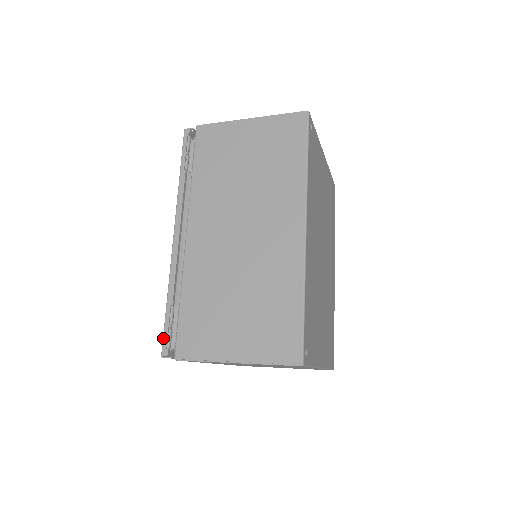
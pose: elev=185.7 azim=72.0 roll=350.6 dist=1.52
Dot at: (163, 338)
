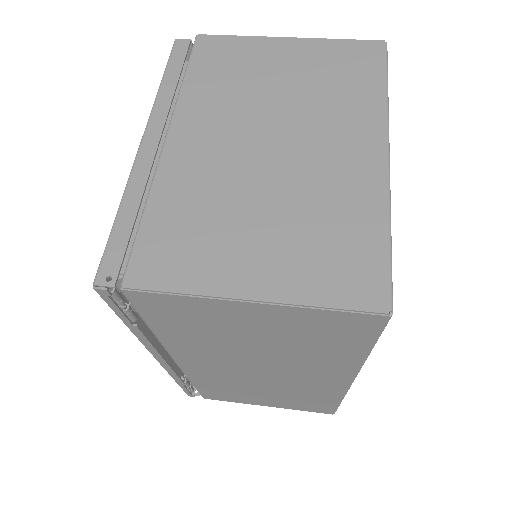
Dot at: occluded
